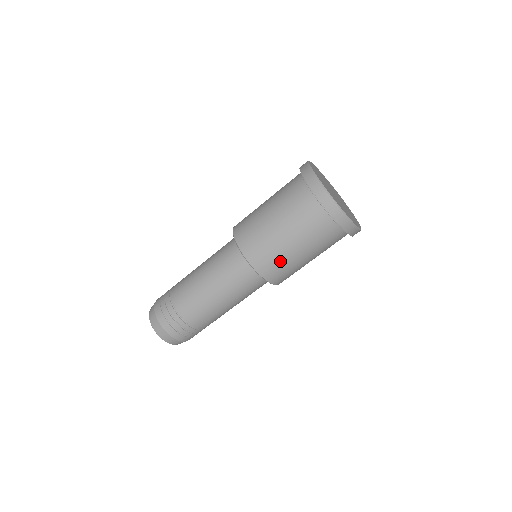
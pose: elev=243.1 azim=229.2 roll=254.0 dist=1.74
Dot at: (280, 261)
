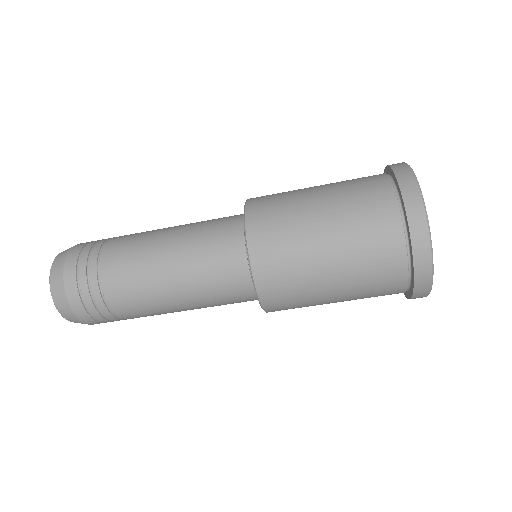
Dot at: (296, 278)
